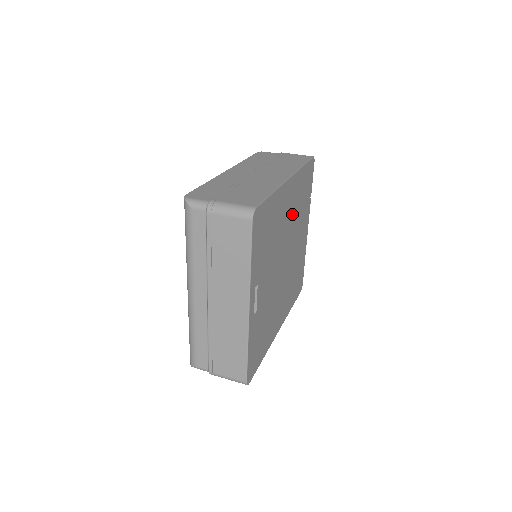
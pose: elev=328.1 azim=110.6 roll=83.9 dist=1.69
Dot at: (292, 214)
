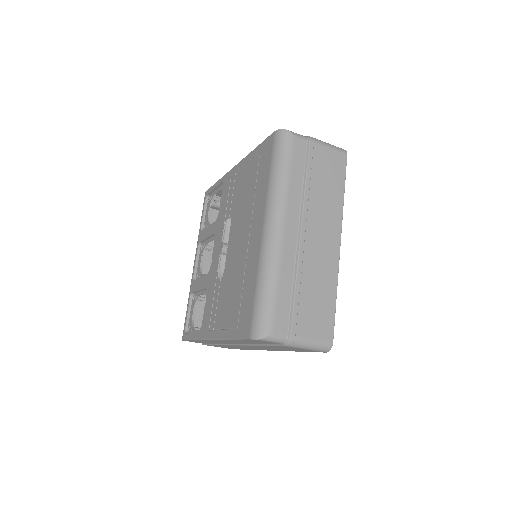
Dot at: occluded
